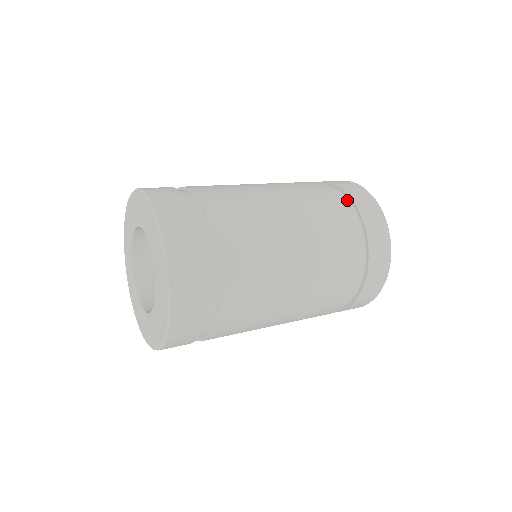
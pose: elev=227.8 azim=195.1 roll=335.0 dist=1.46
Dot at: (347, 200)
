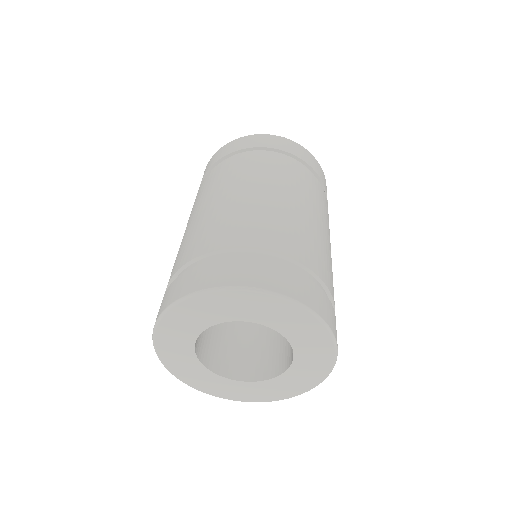
Dot at: occluded
